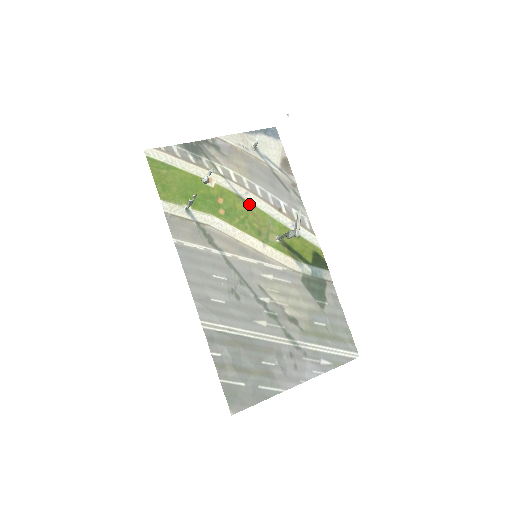
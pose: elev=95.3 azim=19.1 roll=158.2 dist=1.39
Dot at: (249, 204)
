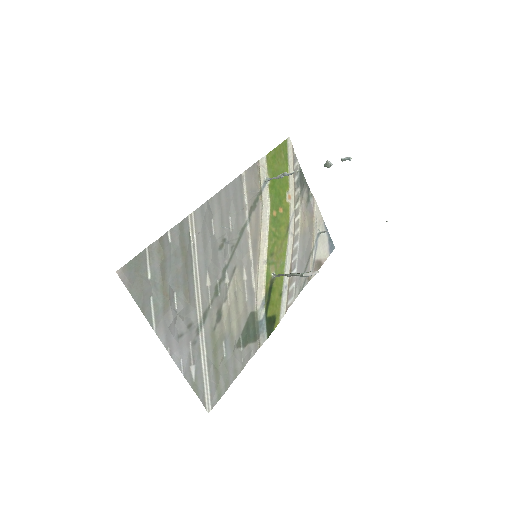
Dot at: (287, 238)
